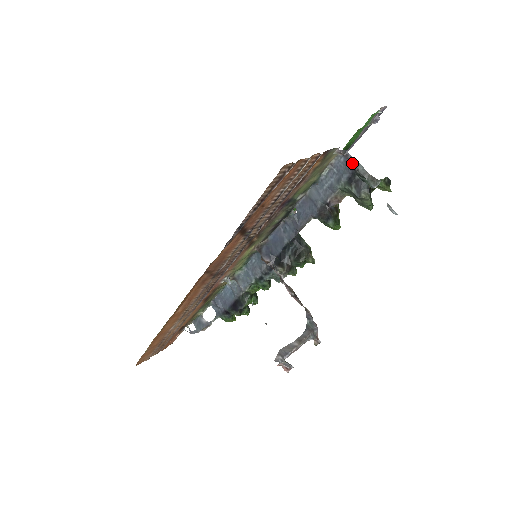
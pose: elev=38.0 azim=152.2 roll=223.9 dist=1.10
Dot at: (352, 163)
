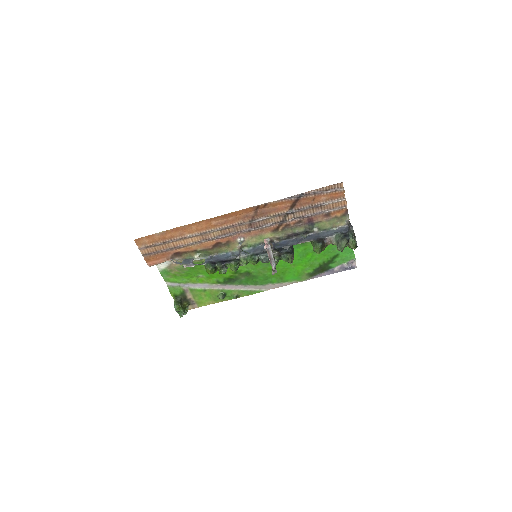
Dot at: (351, 226)
